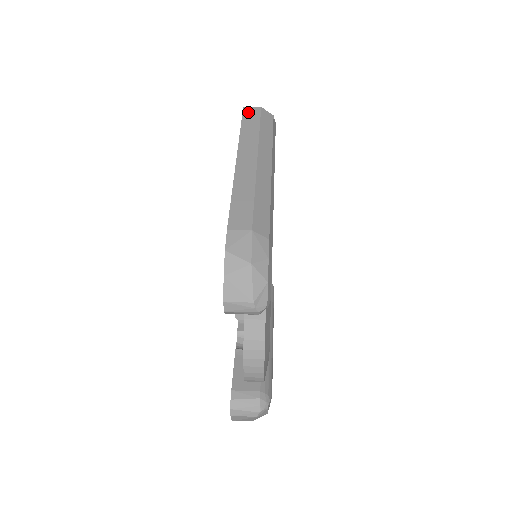
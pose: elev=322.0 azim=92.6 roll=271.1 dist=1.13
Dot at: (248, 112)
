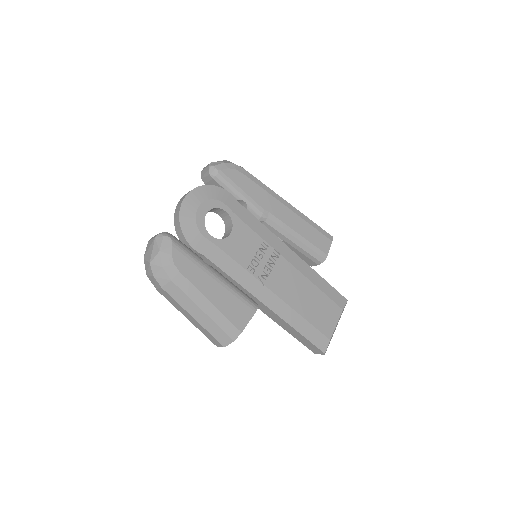
Dot at: occluded
